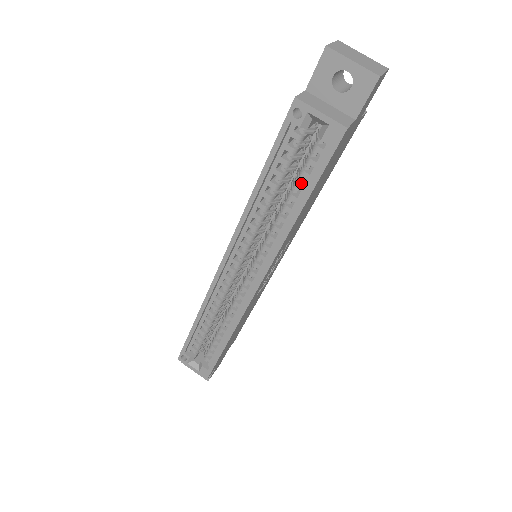
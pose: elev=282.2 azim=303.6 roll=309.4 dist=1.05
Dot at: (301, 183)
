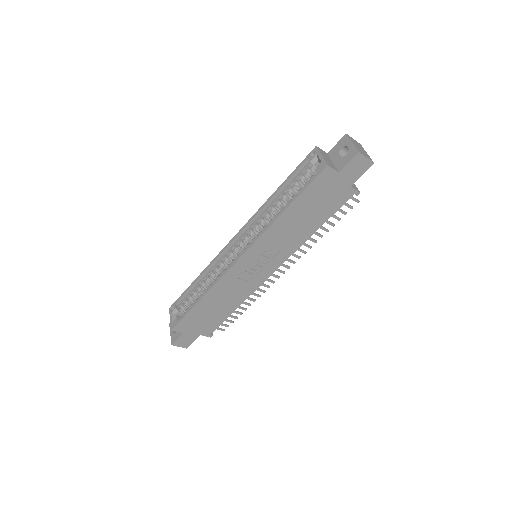
Dot at: occluded
